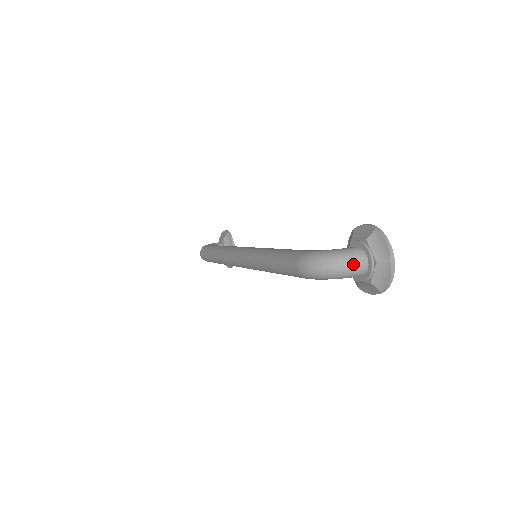
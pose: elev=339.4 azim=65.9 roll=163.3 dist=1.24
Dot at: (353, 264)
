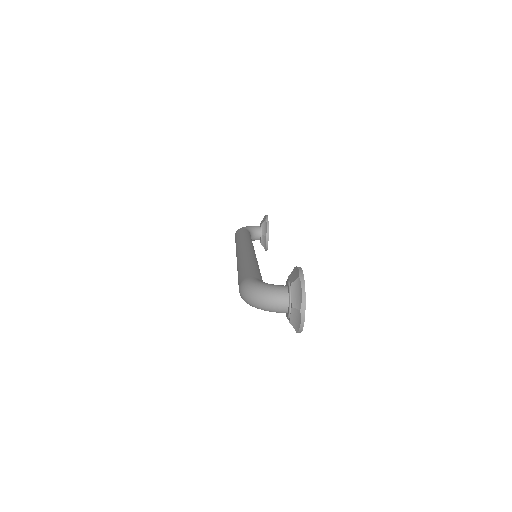
Dot at: (274, 303)
